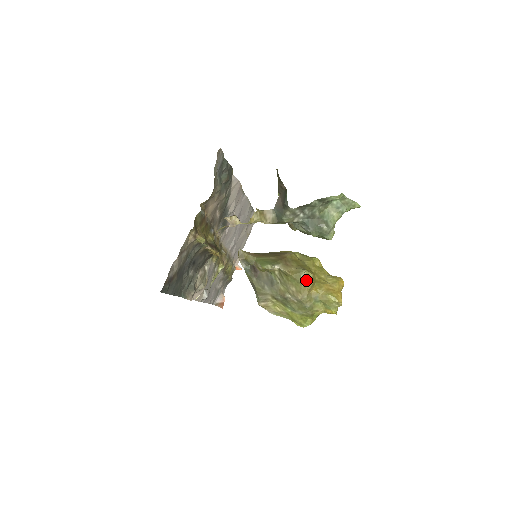
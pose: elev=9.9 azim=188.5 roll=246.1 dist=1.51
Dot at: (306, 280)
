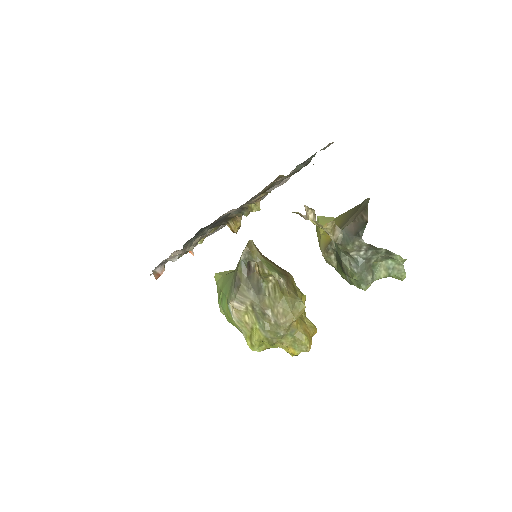
Dot at: (298, 309)
